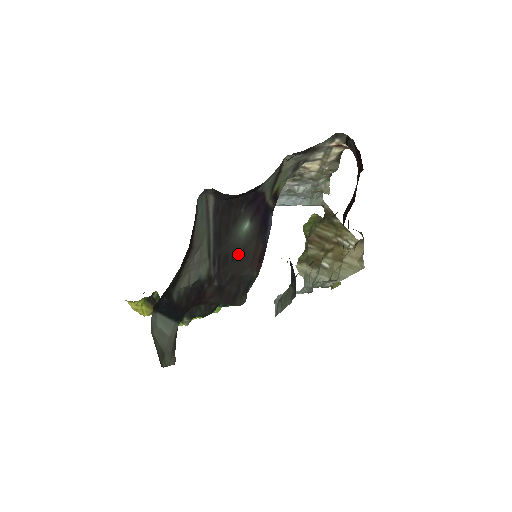
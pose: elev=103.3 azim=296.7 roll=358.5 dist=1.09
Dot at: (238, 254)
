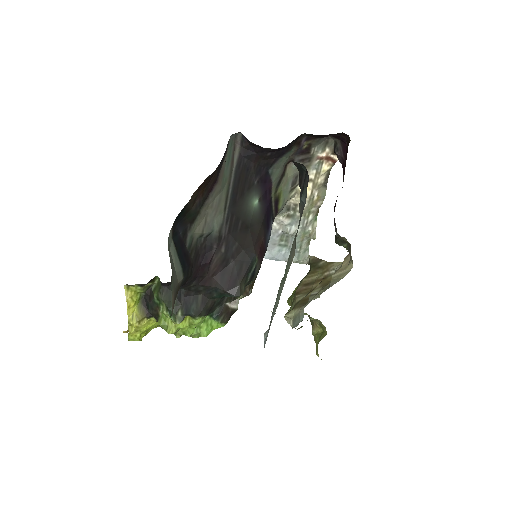
Dot at: (246, 226)
